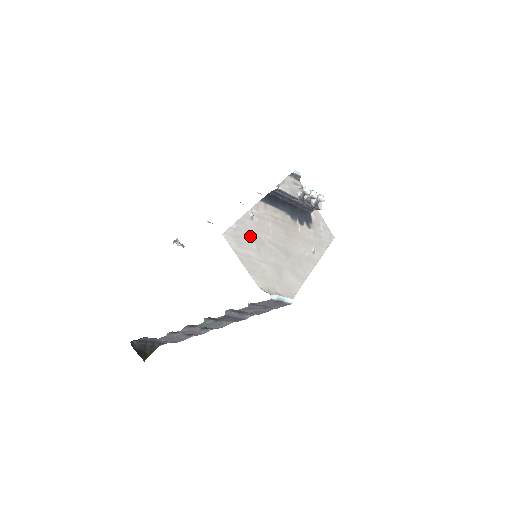
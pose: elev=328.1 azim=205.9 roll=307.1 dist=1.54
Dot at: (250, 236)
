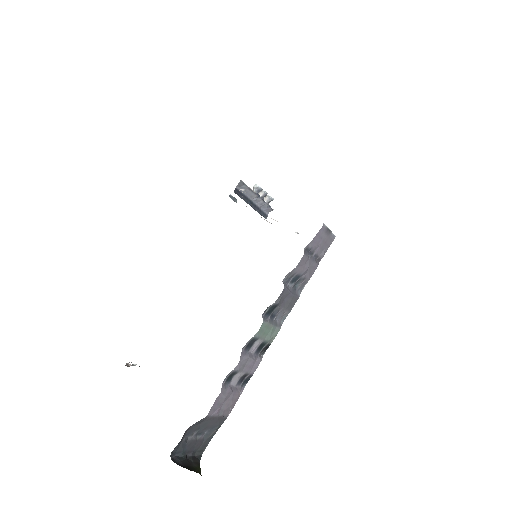
Dot at: occluded
